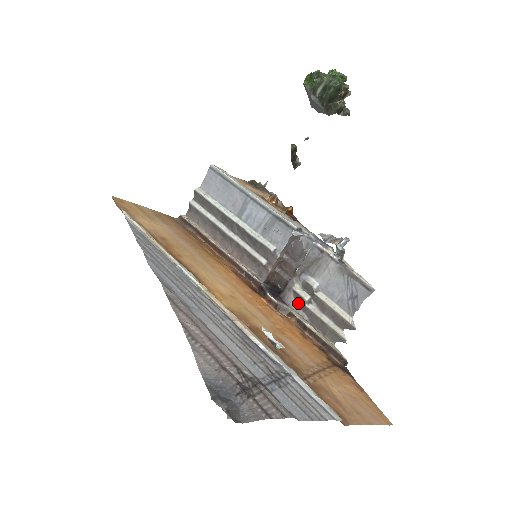
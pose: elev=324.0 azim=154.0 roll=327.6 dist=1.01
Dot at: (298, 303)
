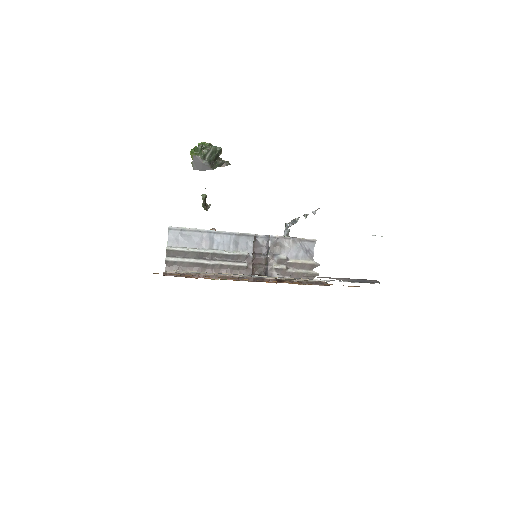
Dot at: (281, 274)
